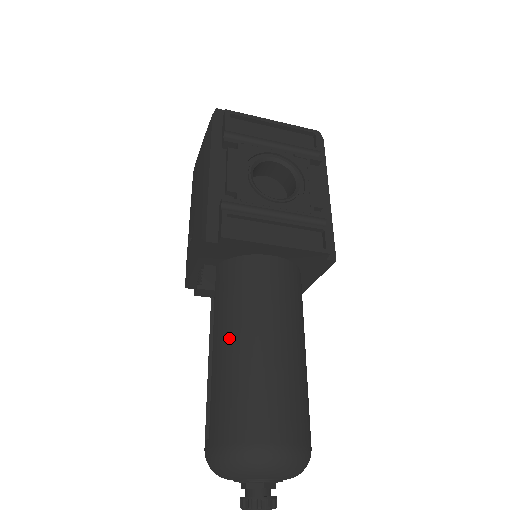
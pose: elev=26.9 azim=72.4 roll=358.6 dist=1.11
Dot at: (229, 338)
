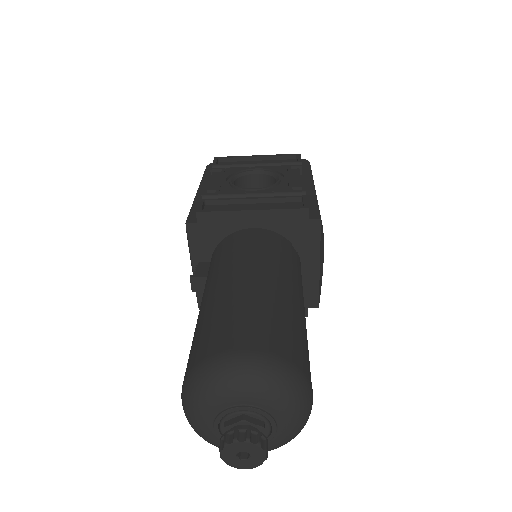
Dot at: (208, 291)
